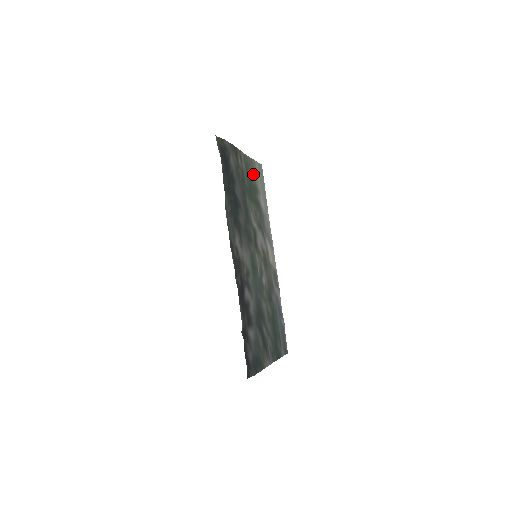
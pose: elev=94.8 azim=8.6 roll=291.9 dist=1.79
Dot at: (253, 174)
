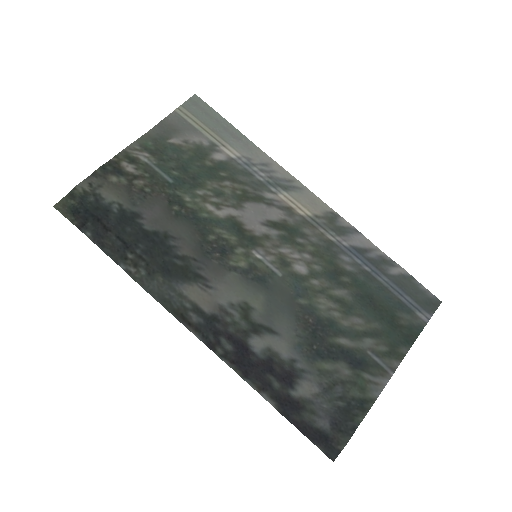
Dot at: (180, 138)
